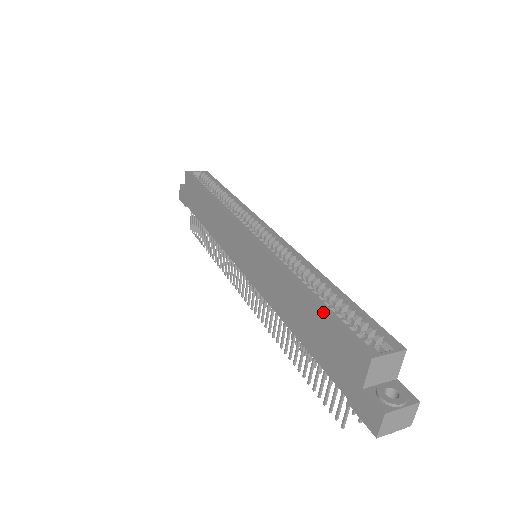
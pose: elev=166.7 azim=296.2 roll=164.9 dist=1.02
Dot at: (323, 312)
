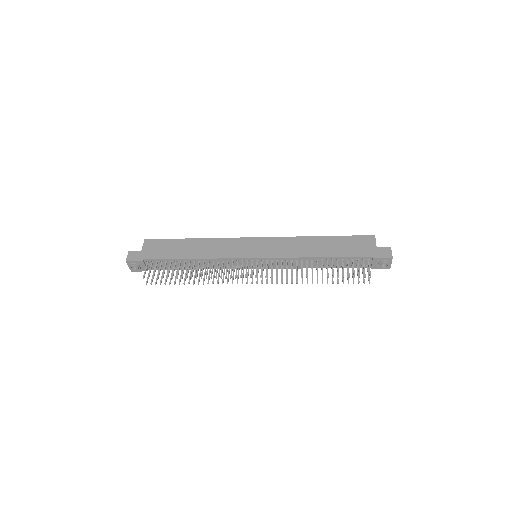
Dot at: (341, 236)
